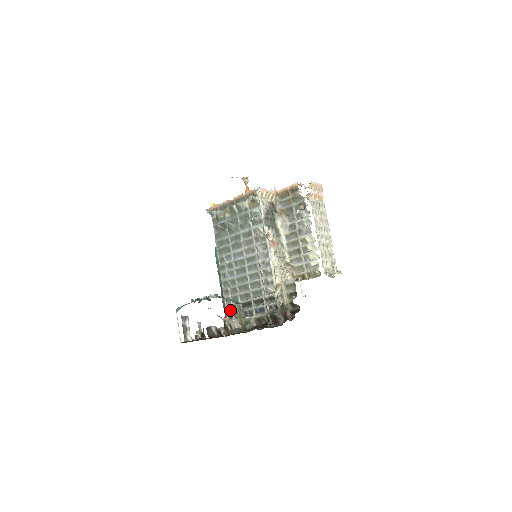
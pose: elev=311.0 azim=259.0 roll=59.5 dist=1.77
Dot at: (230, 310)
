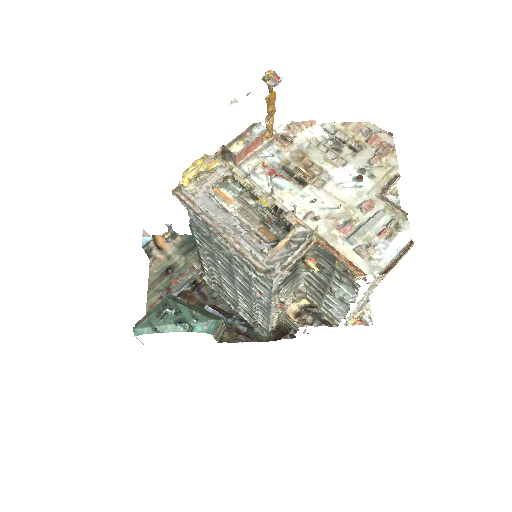
Dot at: occluded
